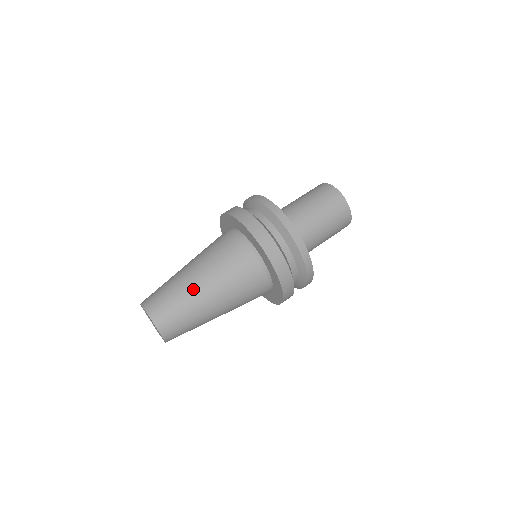
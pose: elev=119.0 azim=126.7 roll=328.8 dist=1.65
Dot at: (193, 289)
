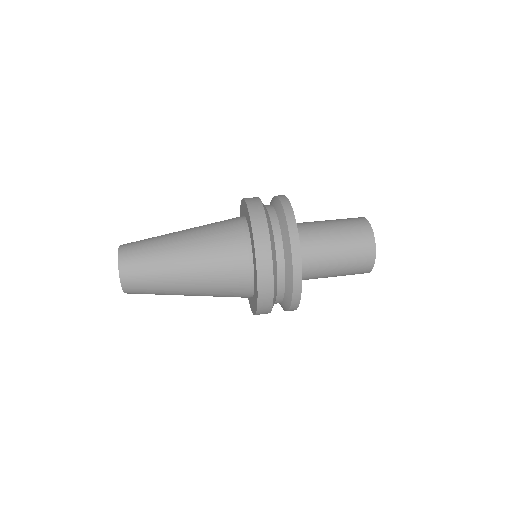
Dot at: (173, 270)
